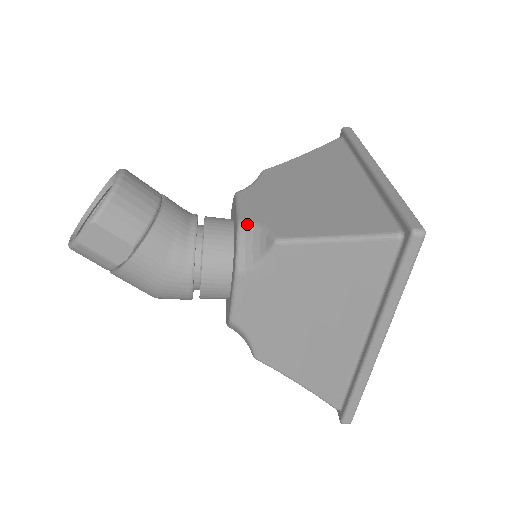
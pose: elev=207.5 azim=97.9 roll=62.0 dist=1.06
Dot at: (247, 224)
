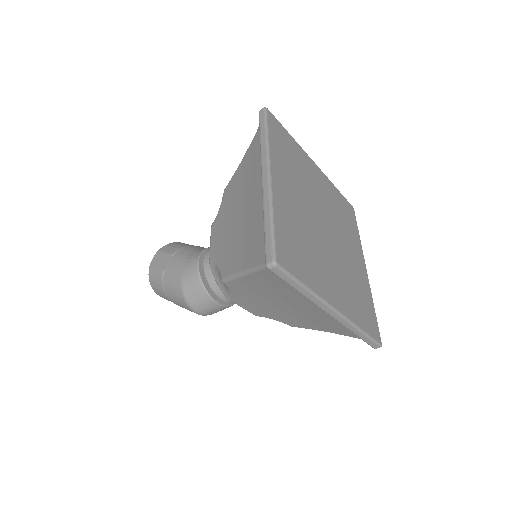
Dot at: occluded
